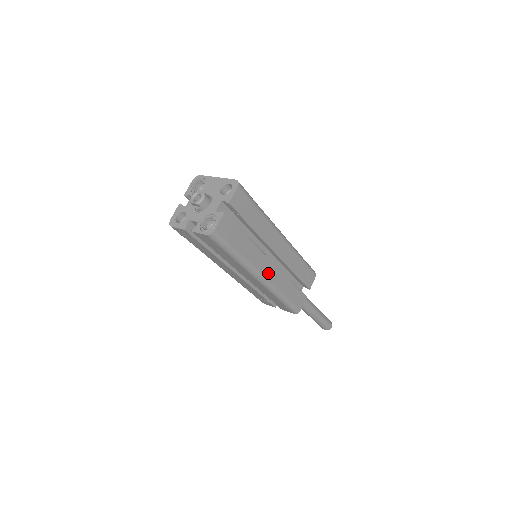
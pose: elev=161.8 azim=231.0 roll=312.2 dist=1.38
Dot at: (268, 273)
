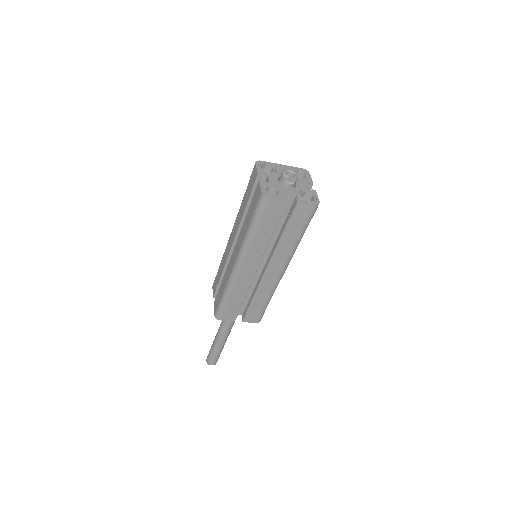
Dot at: occluded
